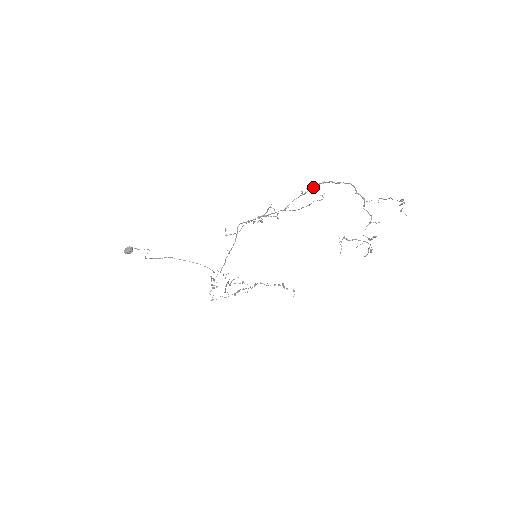
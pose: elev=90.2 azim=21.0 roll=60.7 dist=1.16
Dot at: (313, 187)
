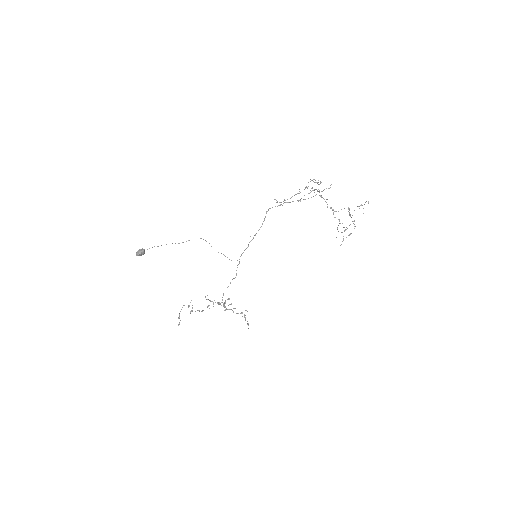
Dot at: (313, 190)
